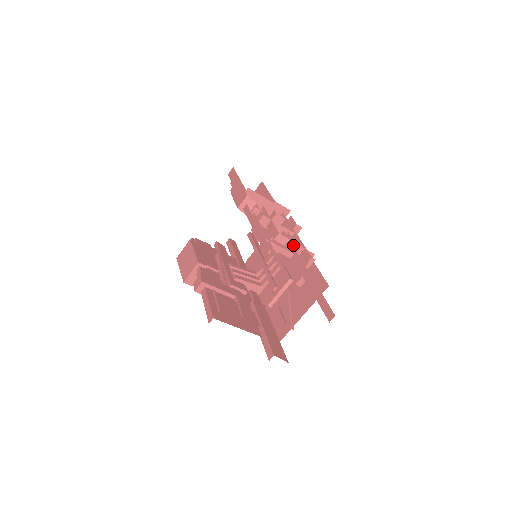
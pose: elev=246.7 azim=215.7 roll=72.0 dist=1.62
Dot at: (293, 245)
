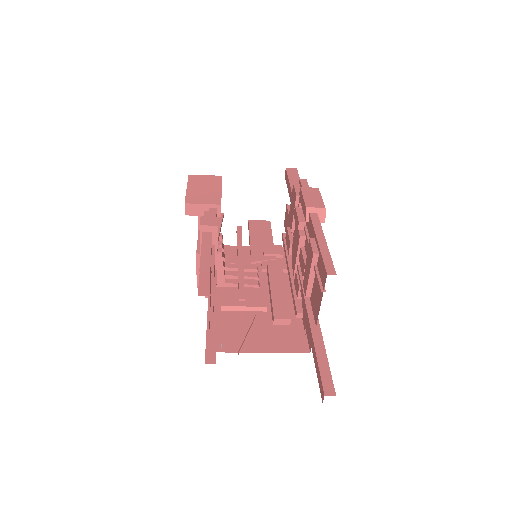
Dot at: occluded
